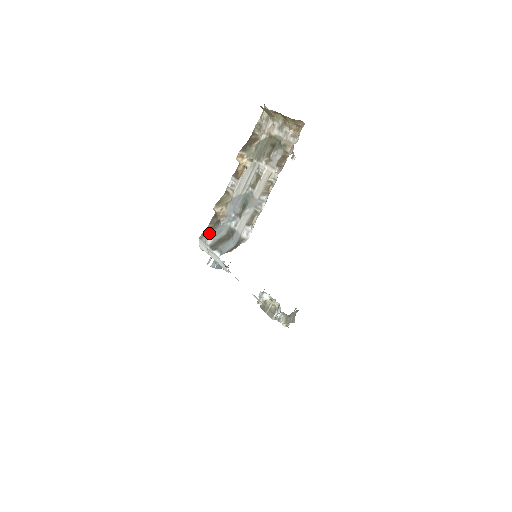
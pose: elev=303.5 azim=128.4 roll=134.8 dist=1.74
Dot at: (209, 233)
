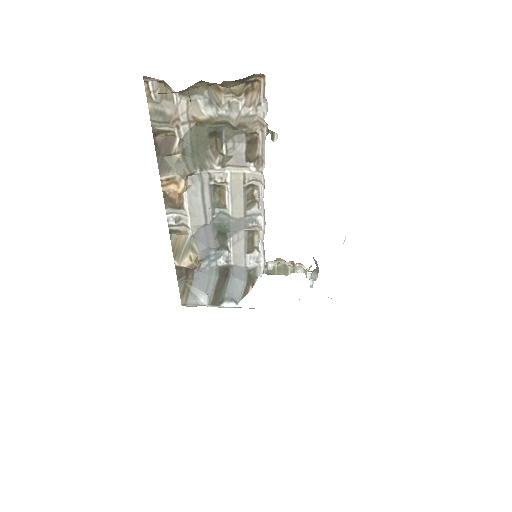
Dot at: (191, 291)
